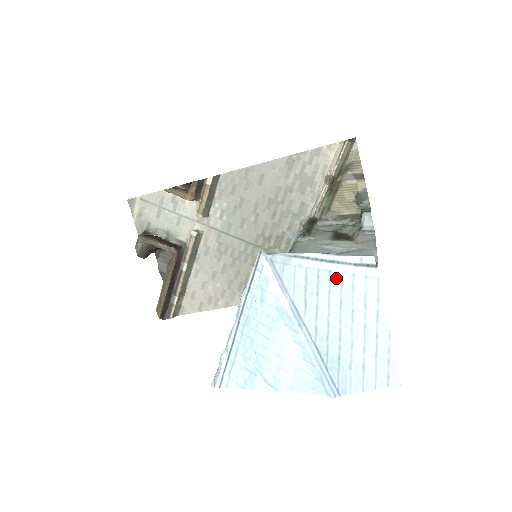
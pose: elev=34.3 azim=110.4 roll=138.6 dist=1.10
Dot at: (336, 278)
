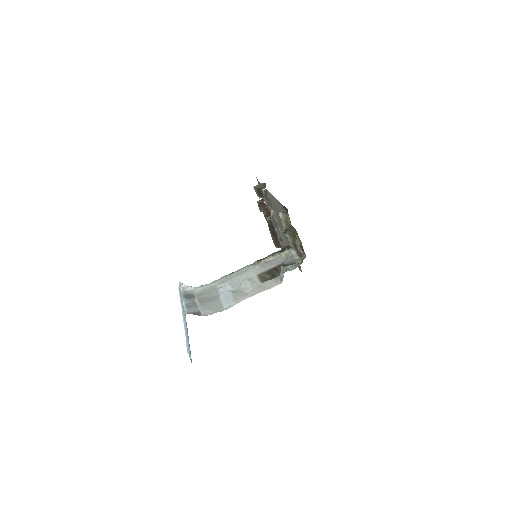
Dot at: (184, 312)
